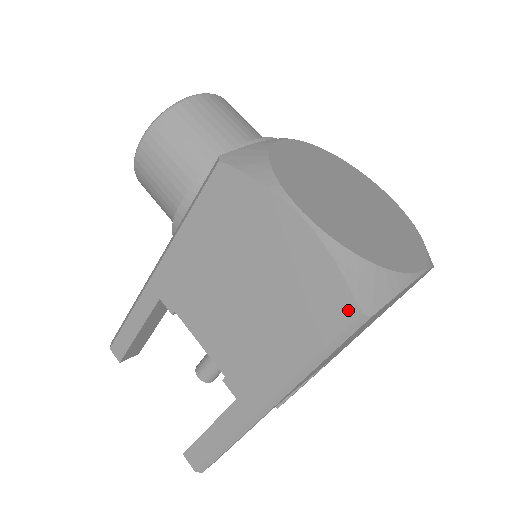
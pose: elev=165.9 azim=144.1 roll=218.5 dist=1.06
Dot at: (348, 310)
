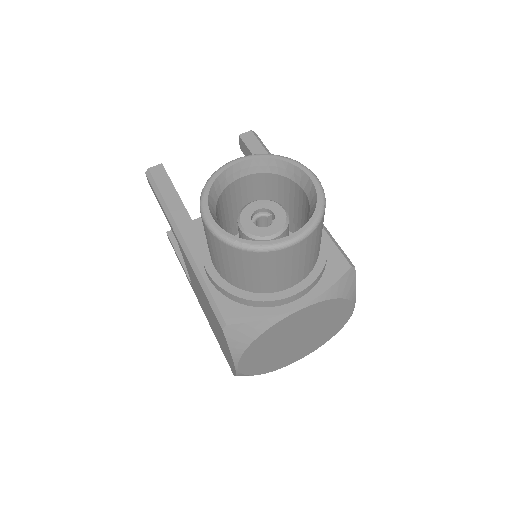
Dot at: (232, 371)
